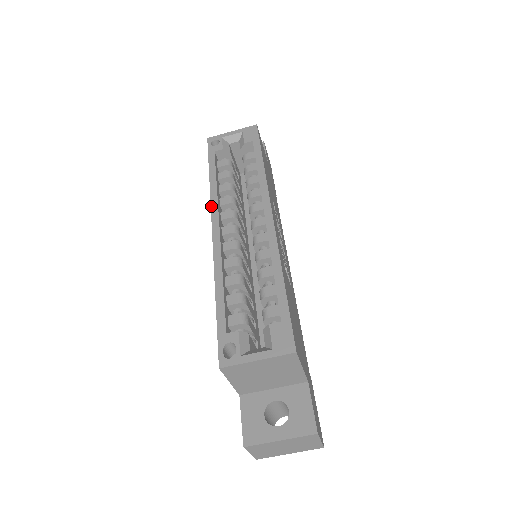
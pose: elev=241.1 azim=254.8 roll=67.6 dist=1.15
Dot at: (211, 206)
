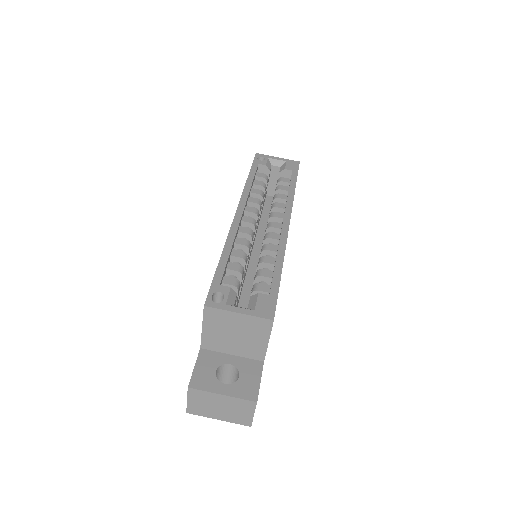
Dot at: (241, 197)
